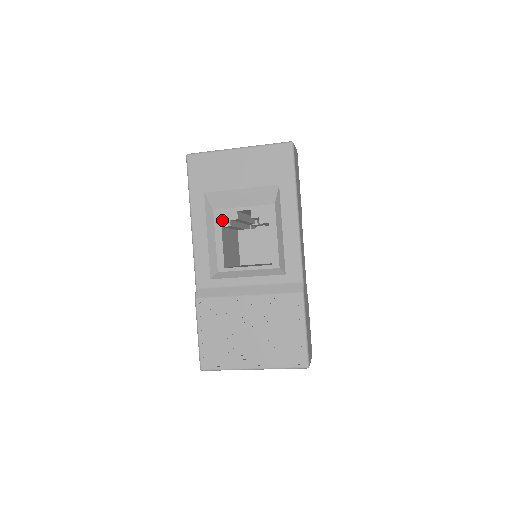
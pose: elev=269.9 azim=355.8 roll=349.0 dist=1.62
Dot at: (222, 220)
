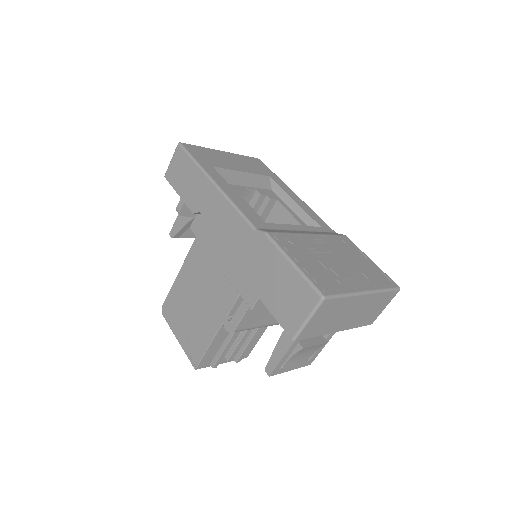
Dot at: (238, 191)
